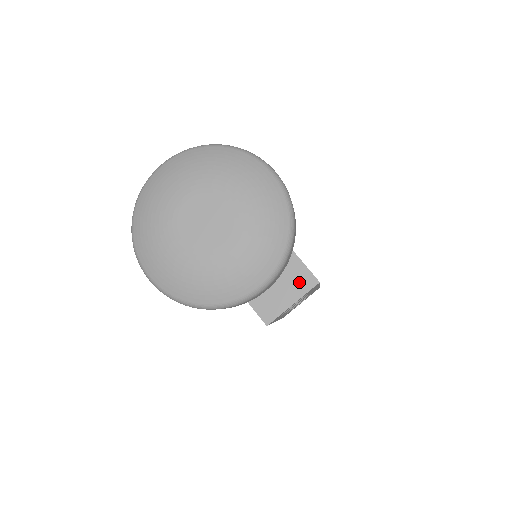
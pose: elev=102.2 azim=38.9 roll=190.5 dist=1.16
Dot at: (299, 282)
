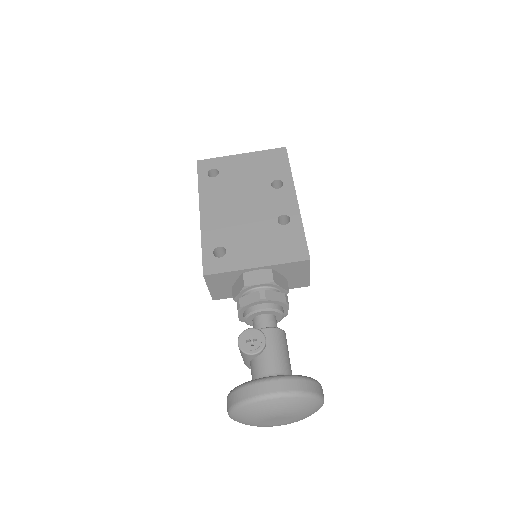
Dot at: (300, 268)
